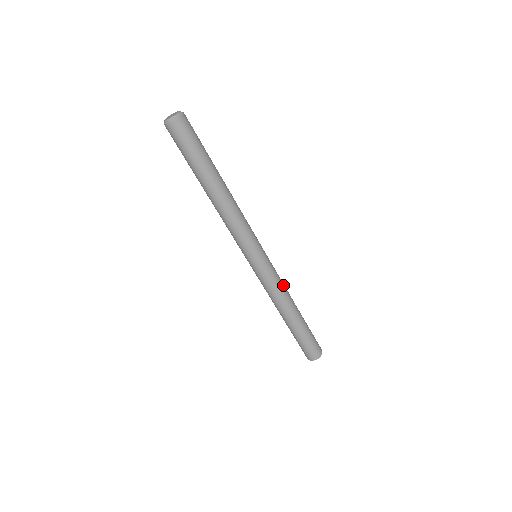
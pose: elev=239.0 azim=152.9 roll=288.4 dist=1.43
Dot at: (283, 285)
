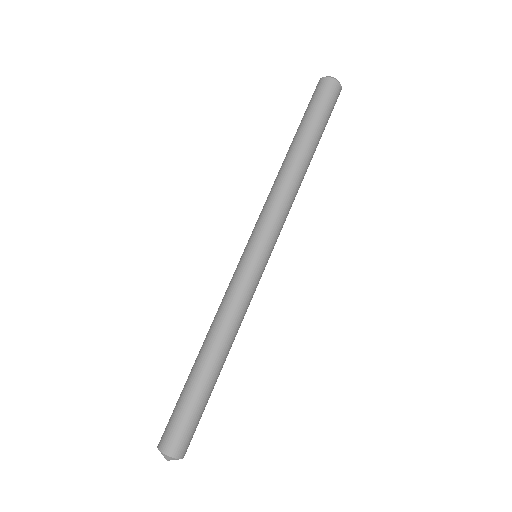
Dot at: (244, 314)
